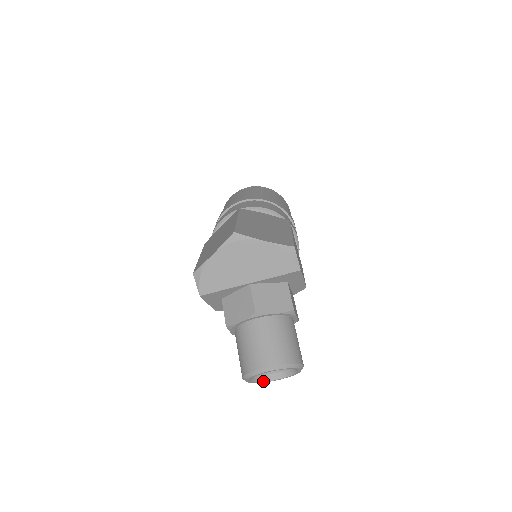
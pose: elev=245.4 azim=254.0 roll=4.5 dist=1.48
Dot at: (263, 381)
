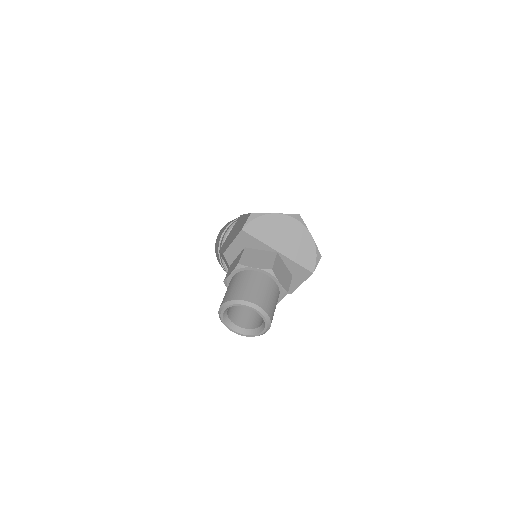
Dot at: (225, 322)
